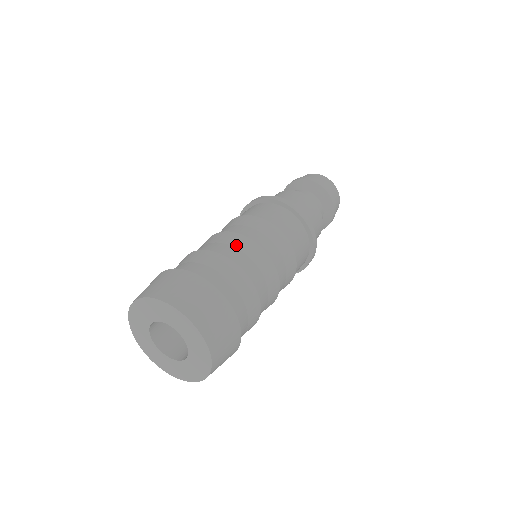
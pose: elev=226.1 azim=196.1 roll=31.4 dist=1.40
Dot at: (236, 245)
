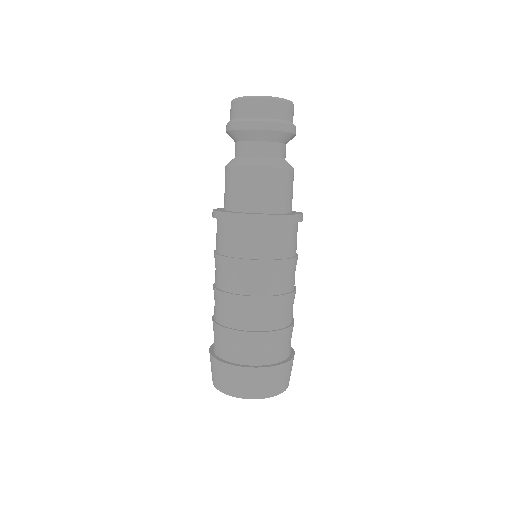
Dot at: (240, 310)
